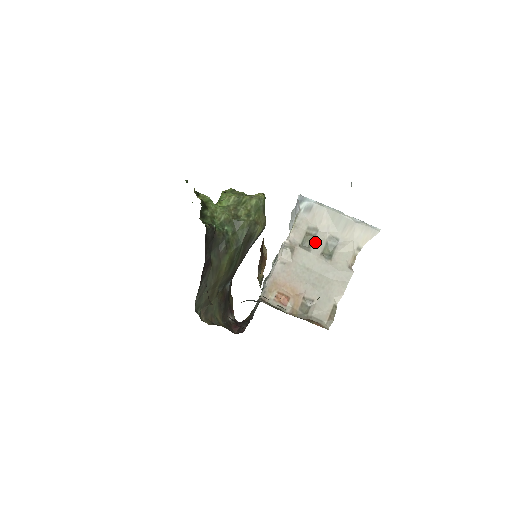
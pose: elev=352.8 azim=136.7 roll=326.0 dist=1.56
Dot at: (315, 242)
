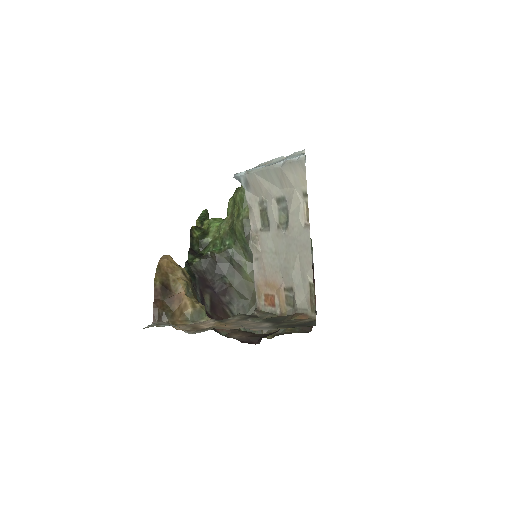
Dot at: (269, 216)
